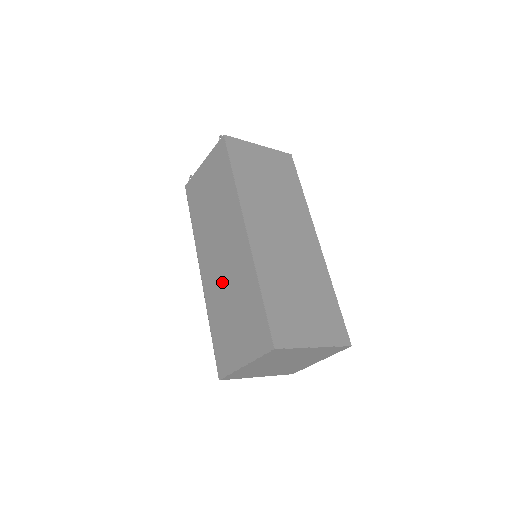
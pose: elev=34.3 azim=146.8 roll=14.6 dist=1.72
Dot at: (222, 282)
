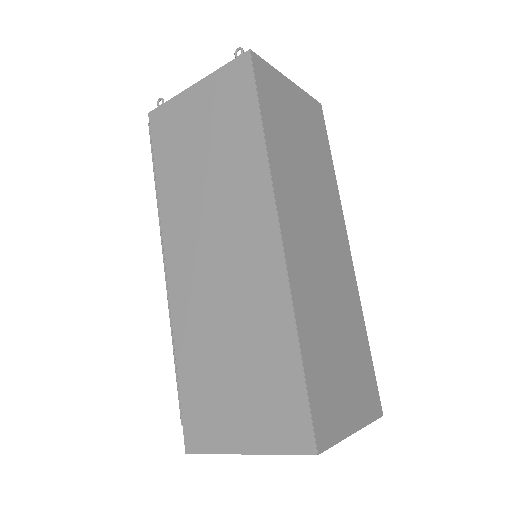
Dot at: (213, 302)
